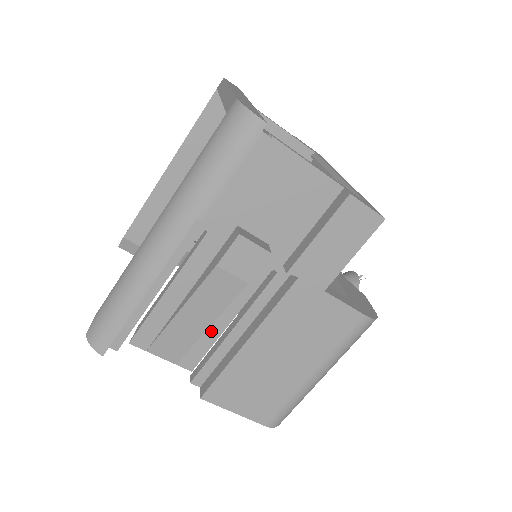
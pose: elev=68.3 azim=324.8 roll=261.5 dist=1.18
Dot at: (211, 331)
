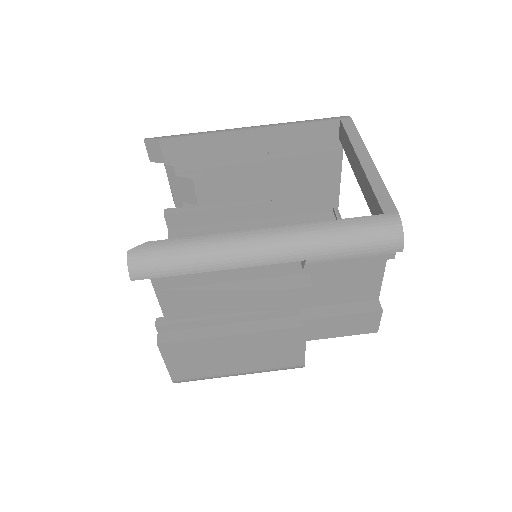
Dot at: occluded
